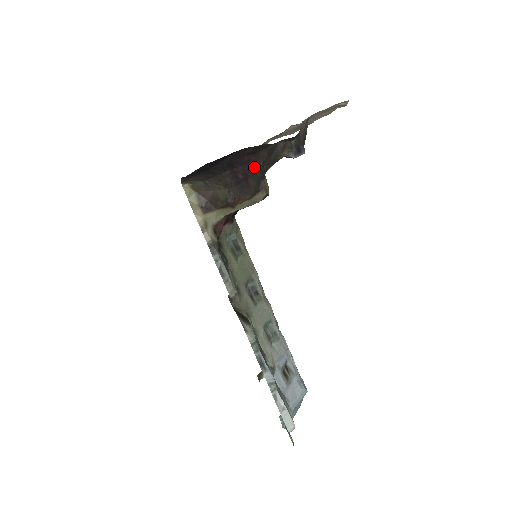
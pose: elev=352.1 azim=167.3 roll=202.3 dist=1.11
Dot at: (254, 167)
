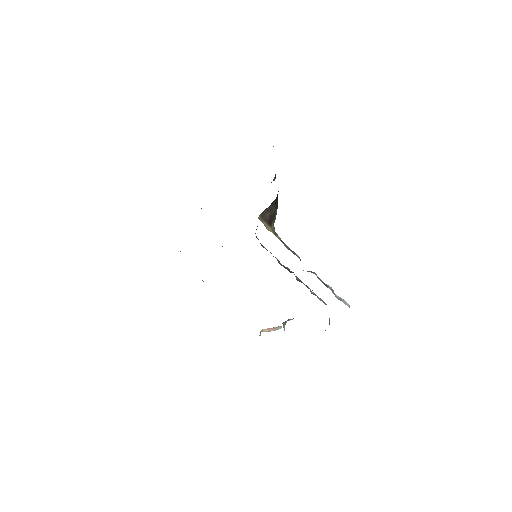
Dot at: occluded
